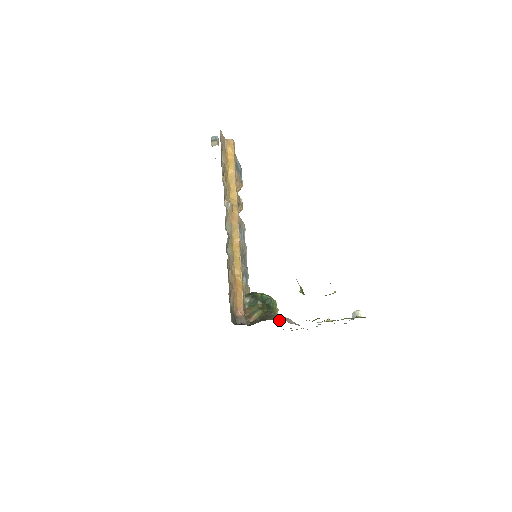
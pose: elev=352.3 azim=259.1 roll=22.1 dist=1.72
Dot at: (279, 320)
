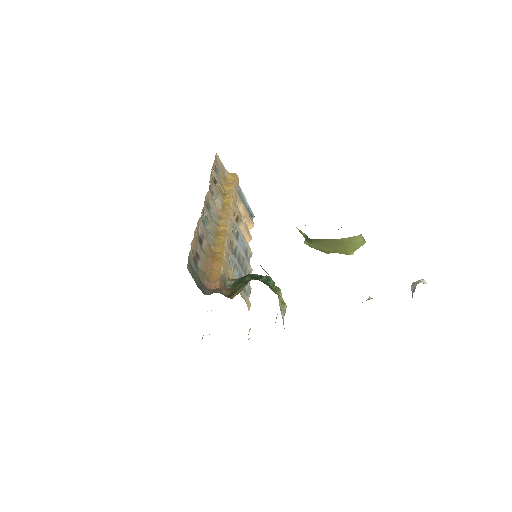
Dot at: occluded
